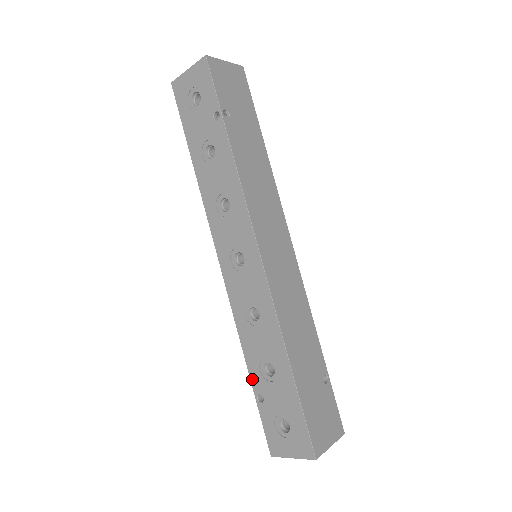
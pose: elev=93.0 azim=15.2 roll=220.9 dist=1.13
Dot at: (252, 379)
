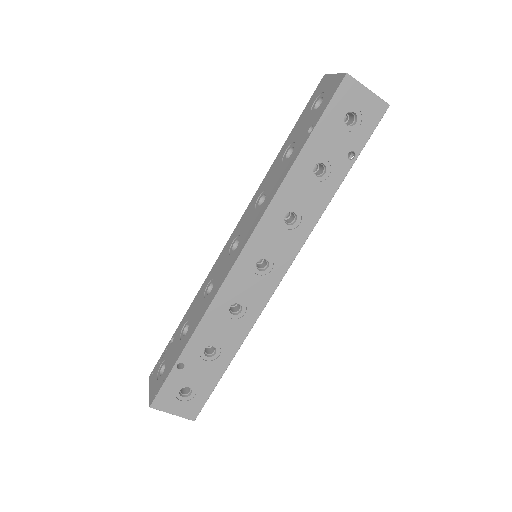
Dot at: (187, 350)
